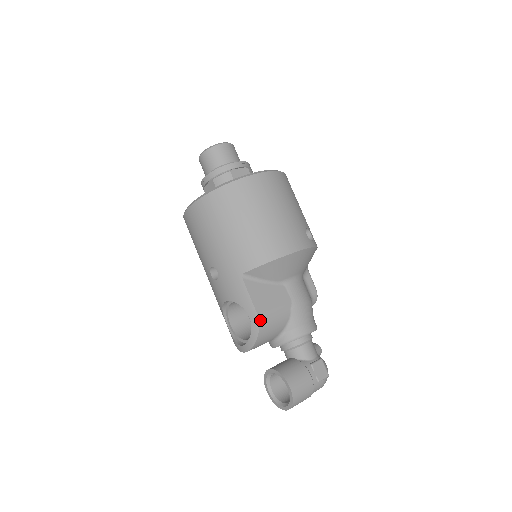
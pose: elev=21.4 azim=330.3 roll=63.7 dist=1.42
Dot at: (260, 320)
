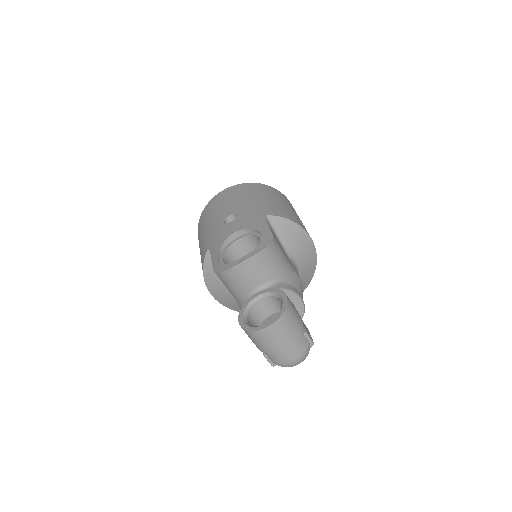
Dot at: (273, 239)
